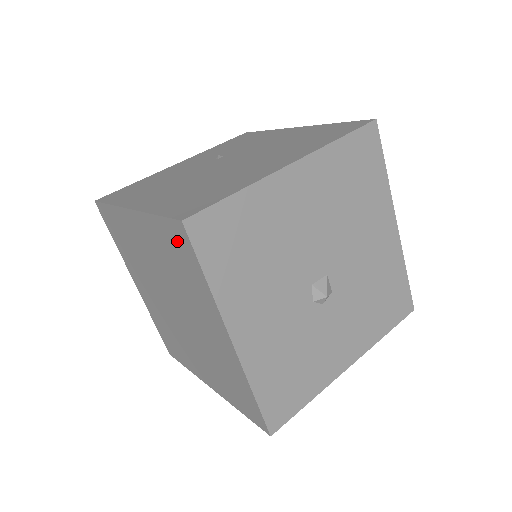
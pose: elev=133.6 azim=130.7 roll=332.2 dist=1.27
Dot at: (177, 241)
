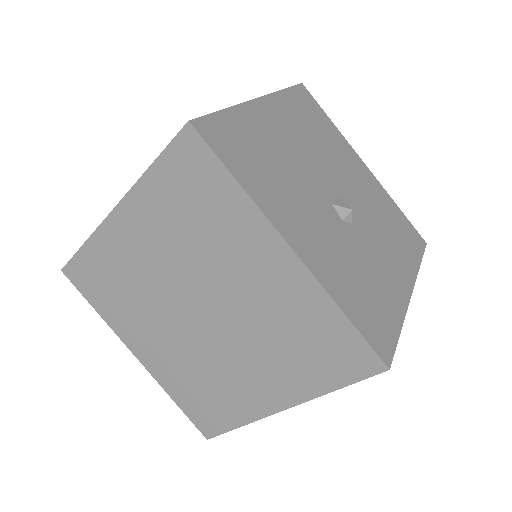
Dot at: (187, 167)
